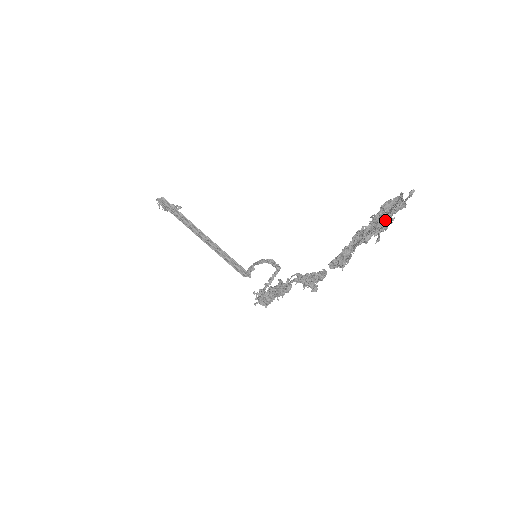
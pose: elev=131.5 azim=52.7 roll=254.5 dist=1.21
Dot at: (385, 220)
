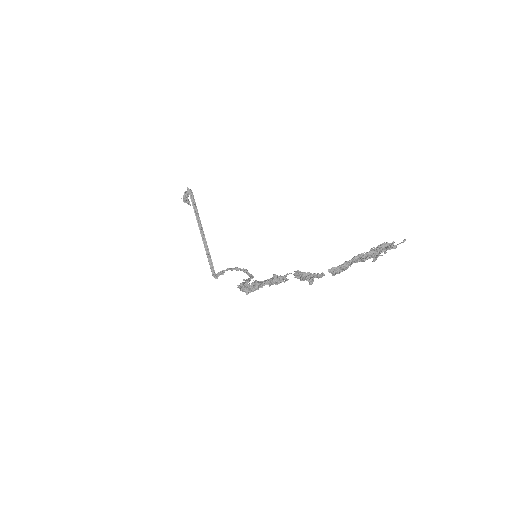
Dot at: (379, 253)
